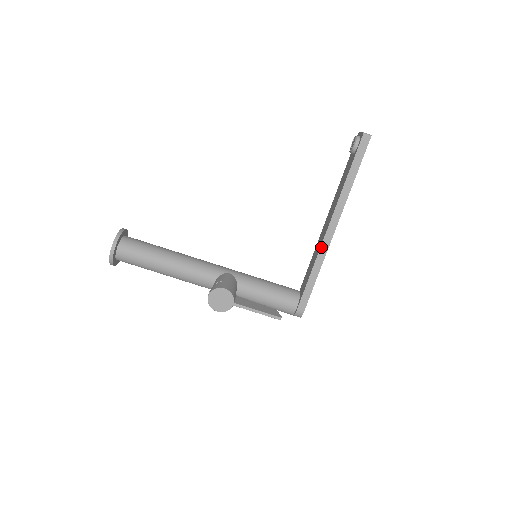
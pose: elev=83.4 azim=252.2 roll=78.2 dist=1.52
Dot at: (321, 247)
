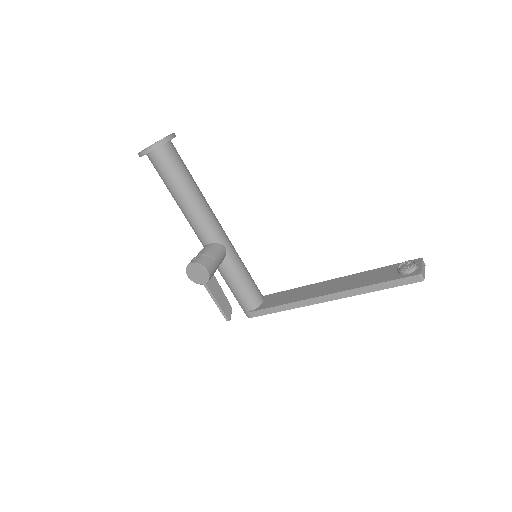
Dot at: (306, 300)
